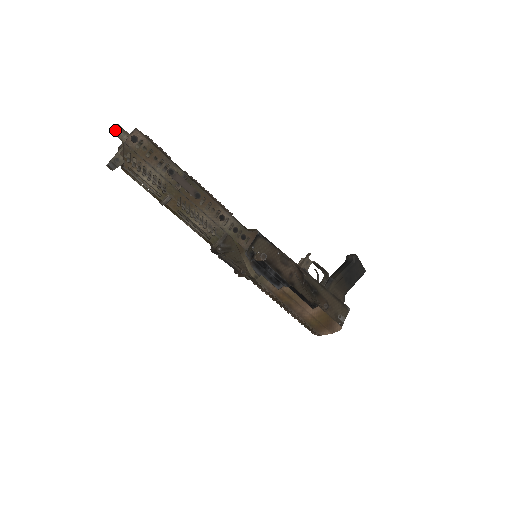
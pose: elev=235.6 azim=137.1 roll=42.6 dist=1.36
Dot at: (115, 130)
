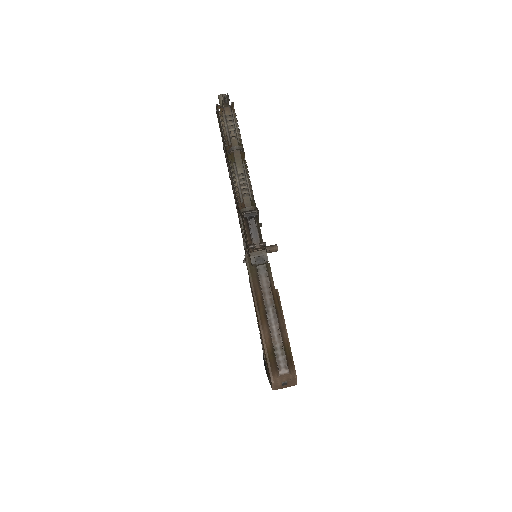
Dot at: occluded
